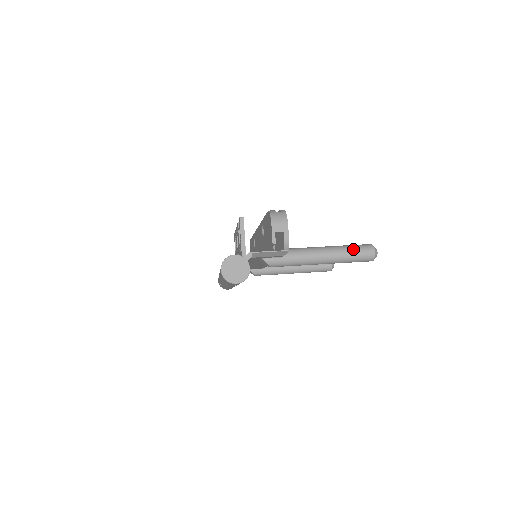
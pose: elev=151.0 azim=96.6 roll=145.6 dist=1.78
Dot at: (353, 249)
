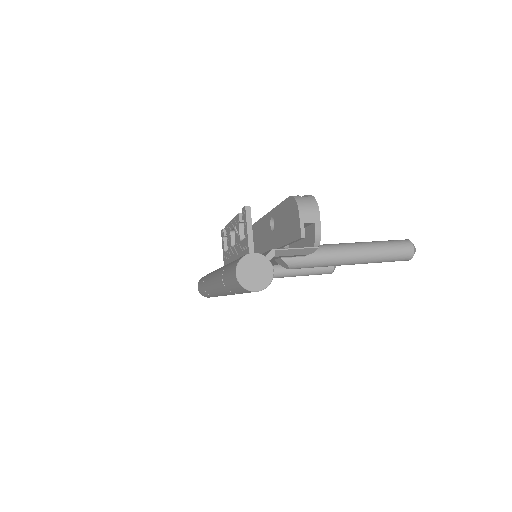
Dot at: (389, 245)
